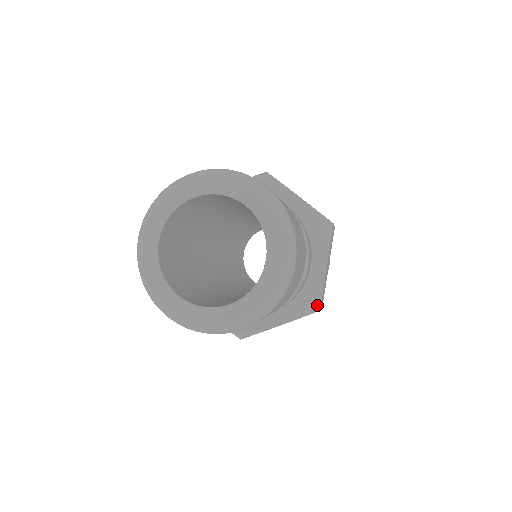
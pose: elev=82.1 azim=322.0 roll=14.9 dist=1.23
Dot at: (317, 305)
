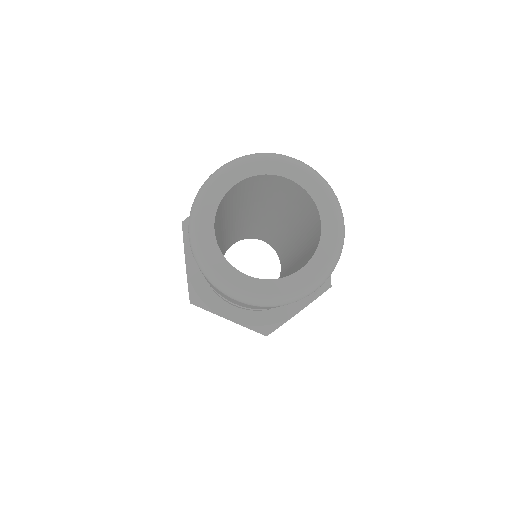
Dot at: (328, 282)
